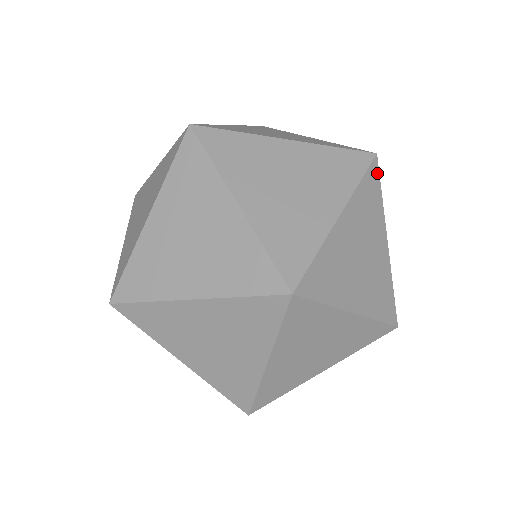
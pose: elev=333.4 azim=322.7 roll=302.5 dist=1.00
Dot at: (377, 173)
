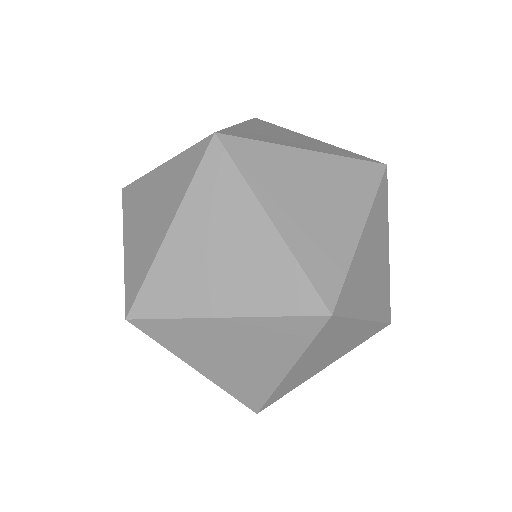
Dot at: (386, 184)
